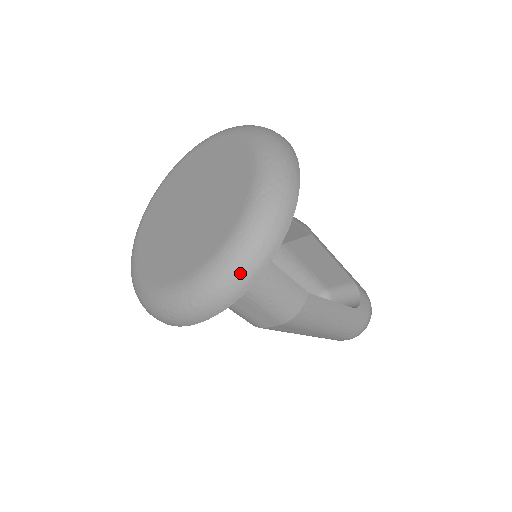
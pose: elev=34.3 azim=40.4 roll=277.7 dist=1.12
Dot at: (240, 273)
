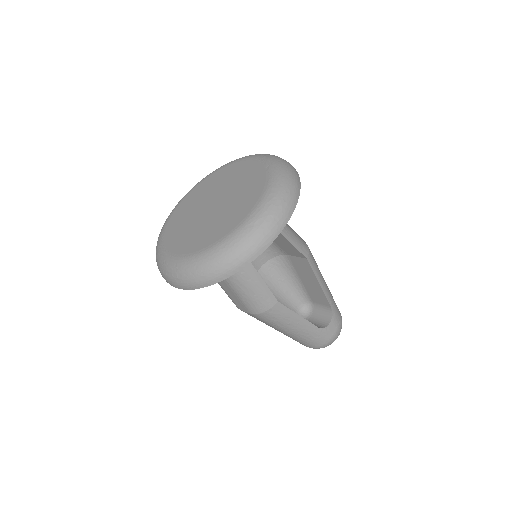
Dot at: (211, 271)
